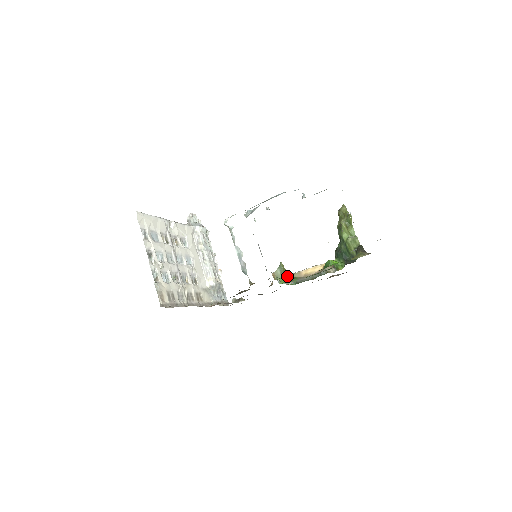
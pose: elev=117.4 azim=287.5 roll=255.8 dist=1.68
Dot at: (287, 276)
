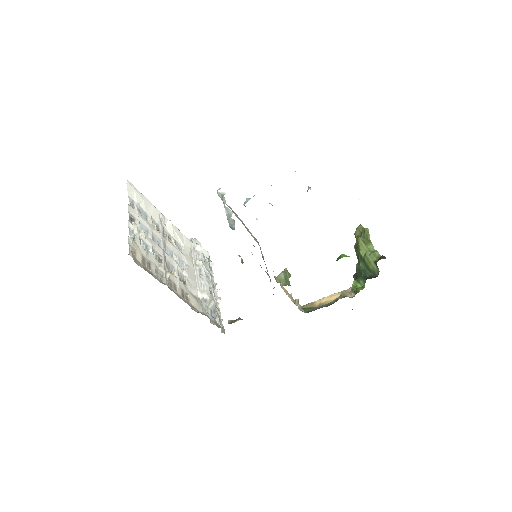
Dot at: (296, 299)
